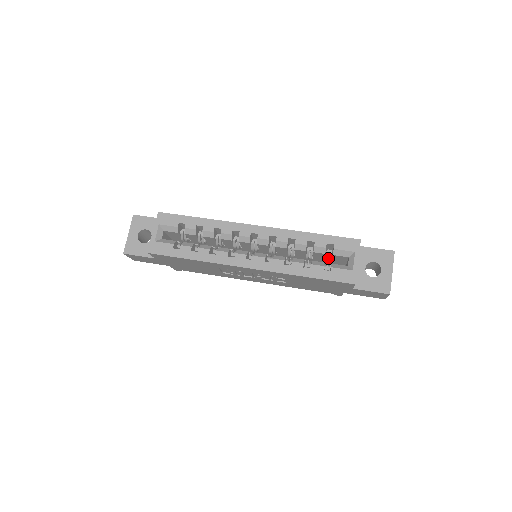
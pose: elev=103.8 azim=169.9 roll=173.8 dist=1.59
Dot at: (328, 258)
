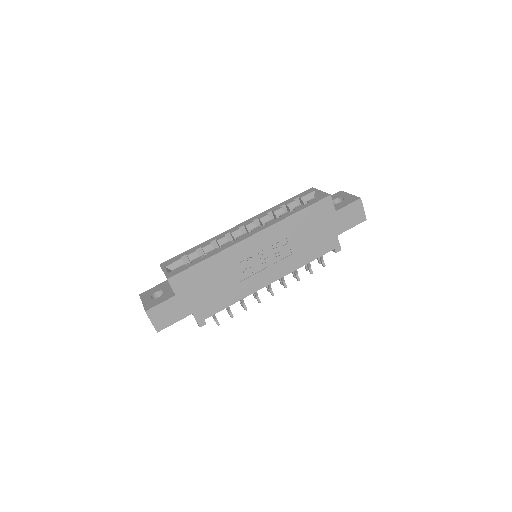
Dot at: occluded
